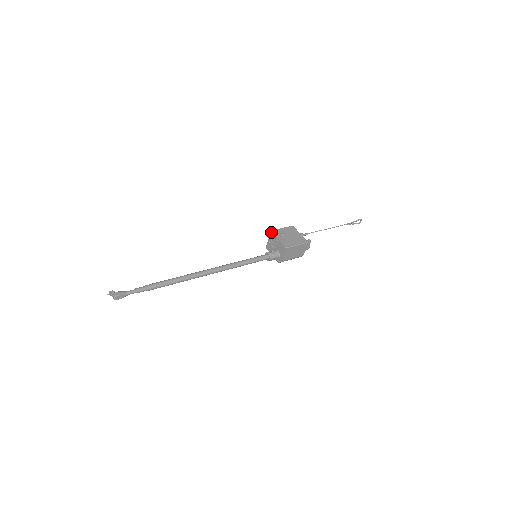
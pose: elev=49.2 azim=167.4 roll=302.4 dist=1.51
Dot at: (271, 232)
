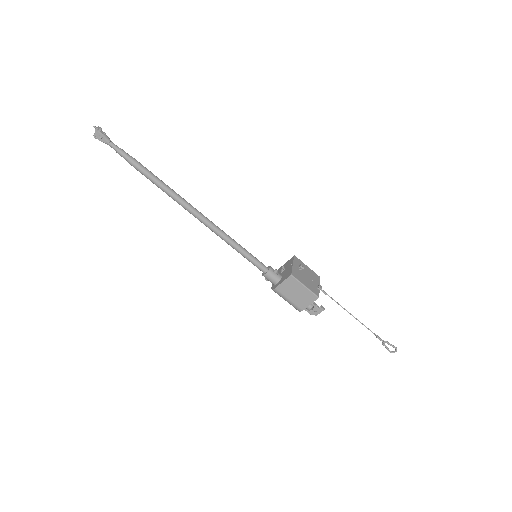
Dot at: (293, 256)
